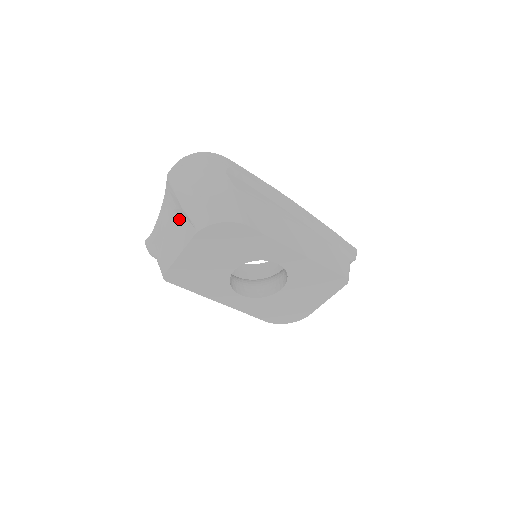
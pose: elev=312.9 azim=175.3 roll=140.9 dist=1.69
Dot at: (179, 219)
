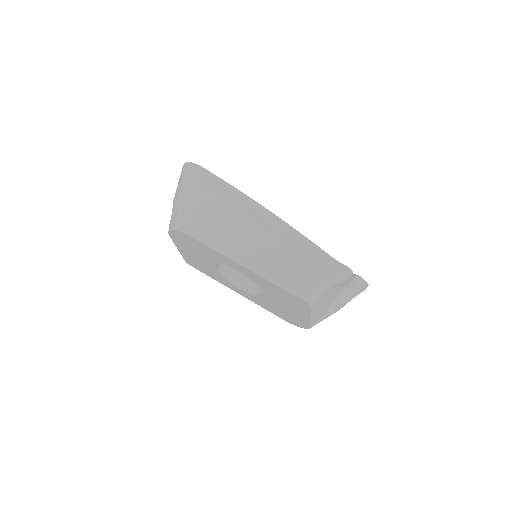
Dot at: occluded
